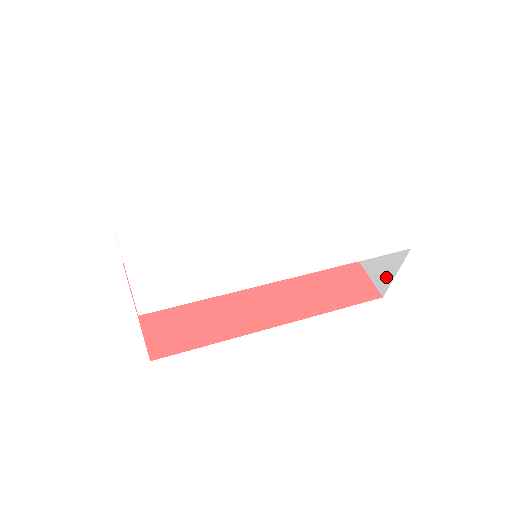
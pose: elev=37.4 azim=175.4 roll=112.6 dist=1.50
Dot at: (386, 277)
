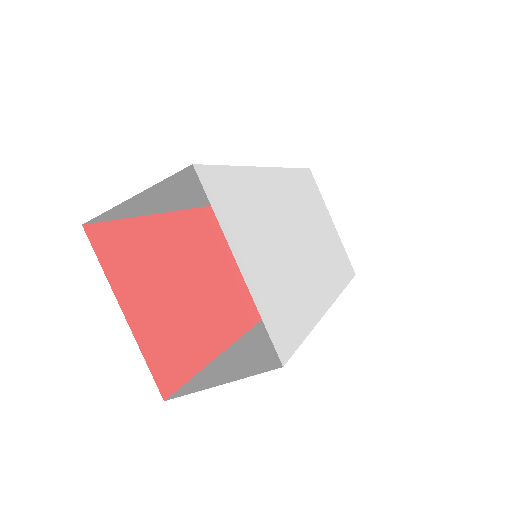
Dot at: occluded
